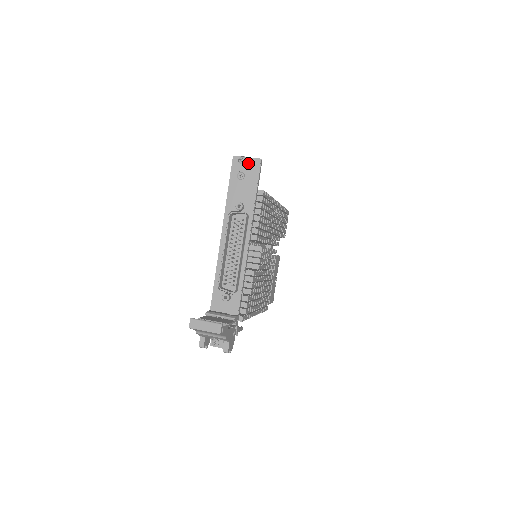
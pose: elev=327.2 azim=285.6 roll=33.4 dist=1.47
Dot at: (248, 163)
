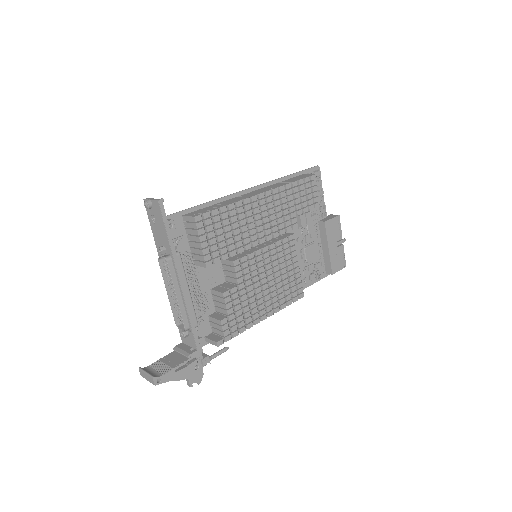
Dot at: (153, 206)
